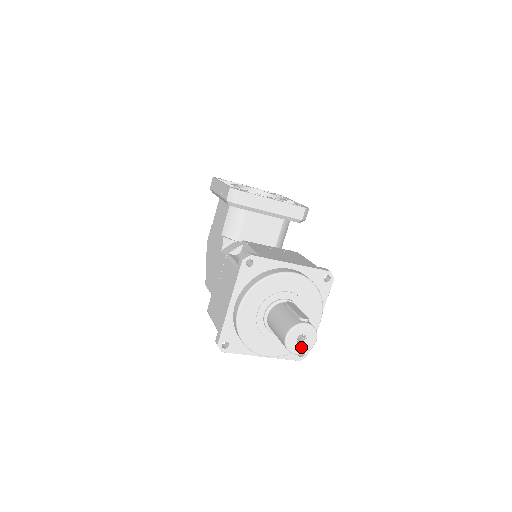
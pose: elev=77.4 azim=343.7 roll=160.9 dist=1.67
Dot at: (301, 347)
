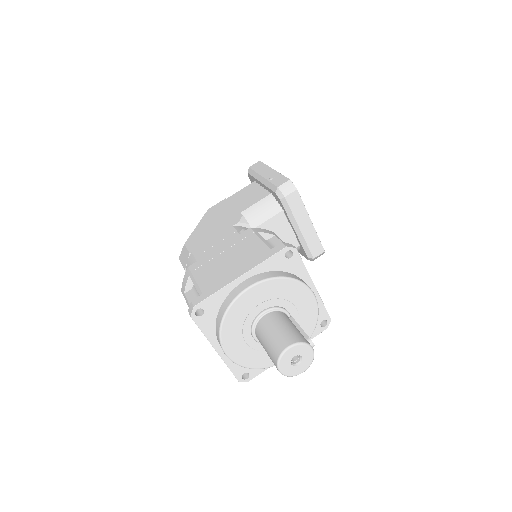
Dot at: (289, 367)
